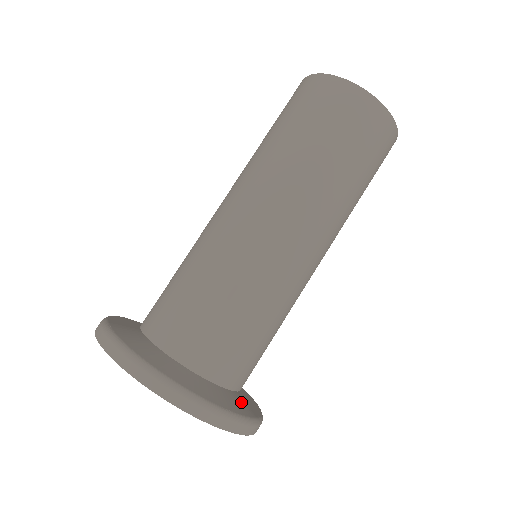
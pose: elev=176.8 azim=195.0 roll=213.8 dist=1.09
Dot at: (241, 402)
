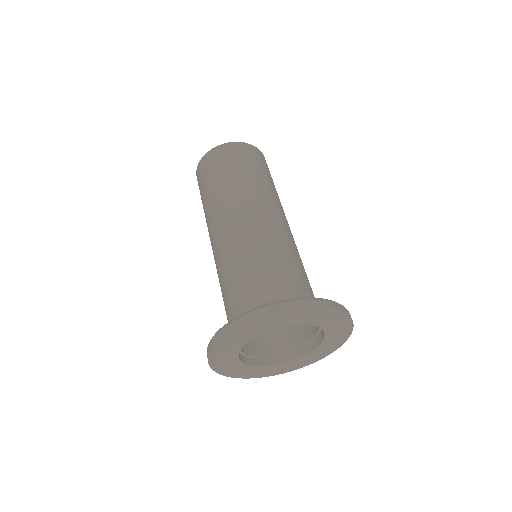
Dot at: occluded
